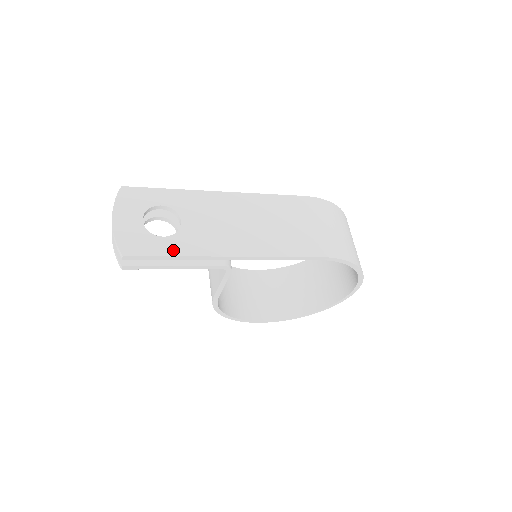
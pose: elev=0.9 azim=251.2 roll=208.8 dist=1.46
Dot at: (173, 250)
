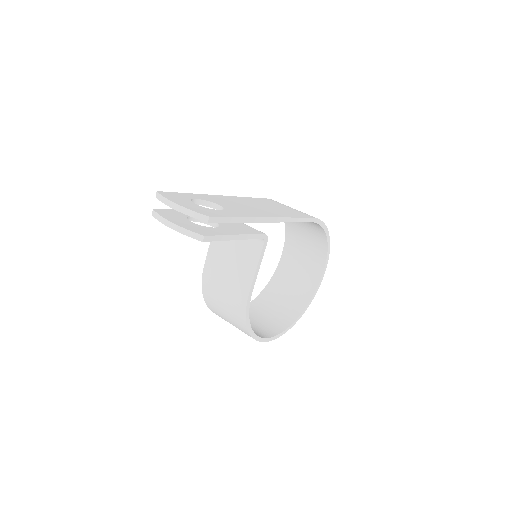
Dot at: (235, 215)
